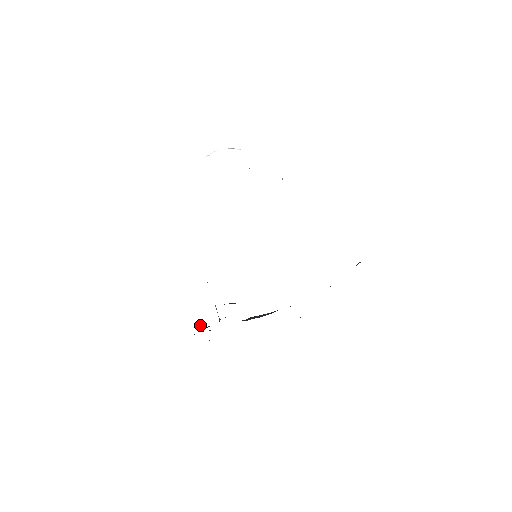
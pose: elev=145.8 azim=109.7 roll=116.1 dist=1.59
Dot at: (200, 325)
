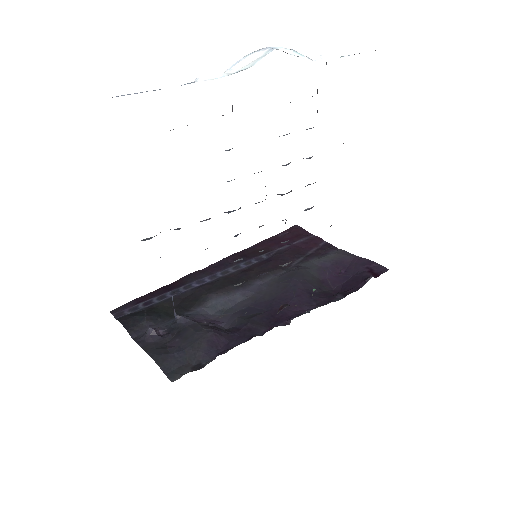
Dot at: (152, 333)
